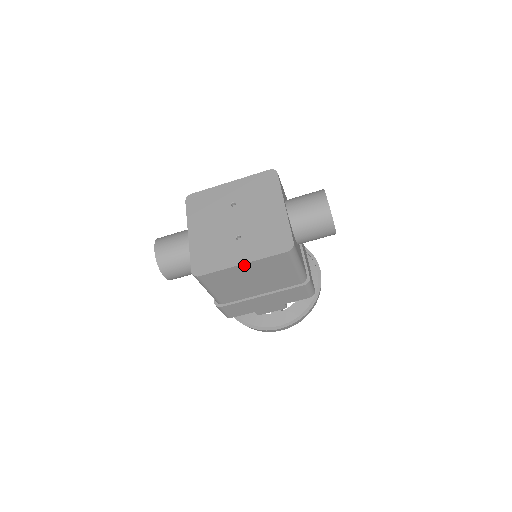
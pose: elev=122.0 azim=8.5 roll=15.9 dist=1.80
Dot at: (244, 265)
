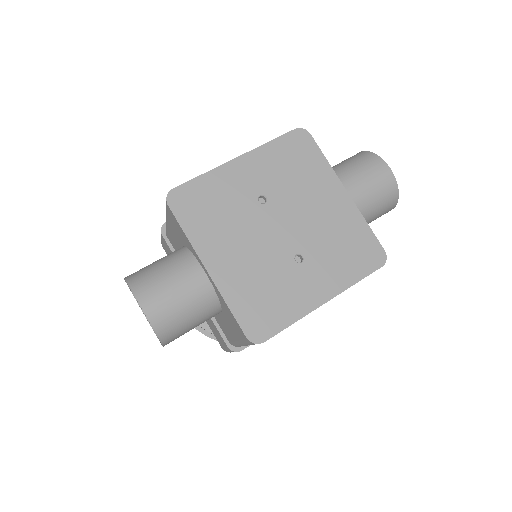
Dot at: (325, 302)
